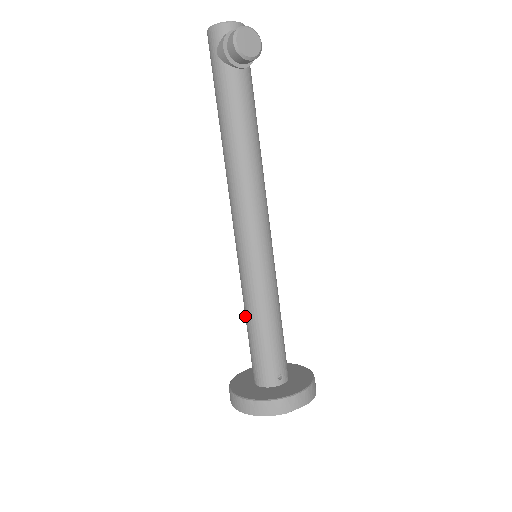
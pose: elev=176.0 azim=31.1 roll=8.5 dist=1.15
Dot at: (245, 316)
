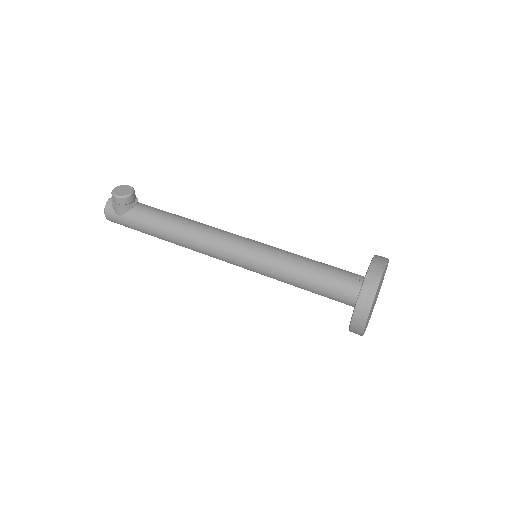
Dot at: (296, 286)
